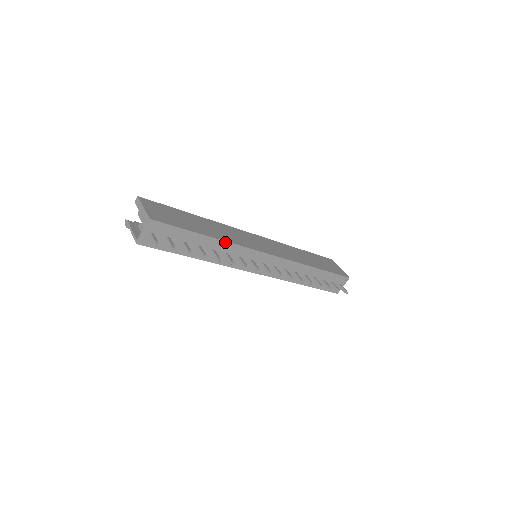
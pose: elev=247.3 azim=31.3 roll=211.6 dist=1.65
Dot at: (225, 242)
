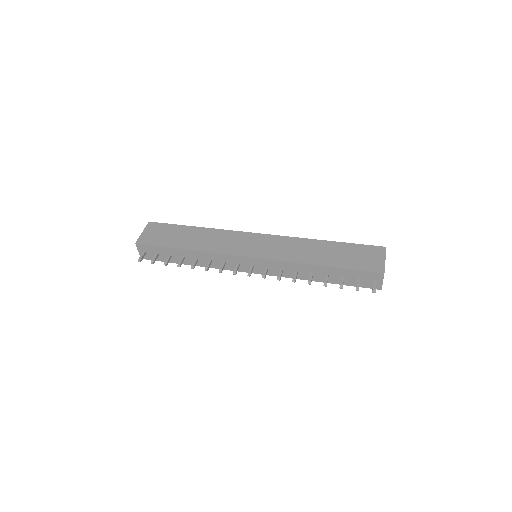
Dot at: (201, 252)
